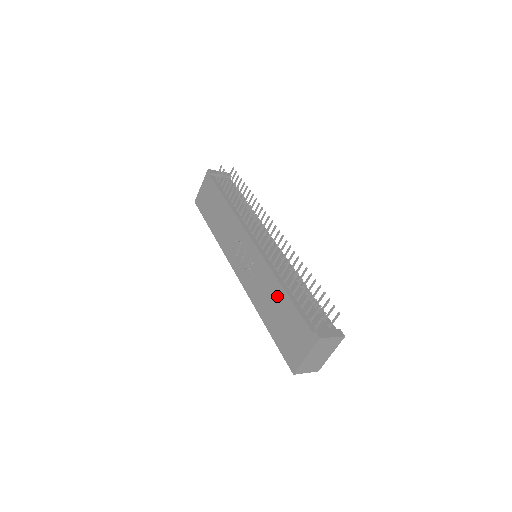
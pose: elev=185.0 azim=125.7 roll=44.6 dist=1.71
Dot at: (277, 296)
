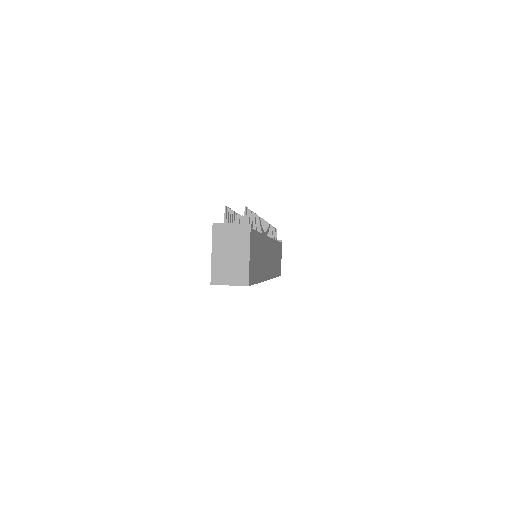
Dot at: occluded
